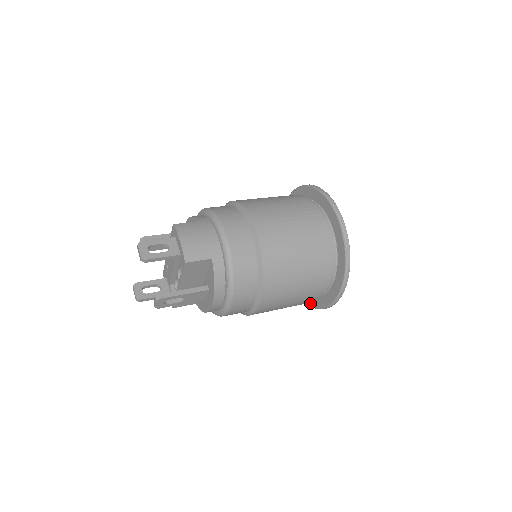
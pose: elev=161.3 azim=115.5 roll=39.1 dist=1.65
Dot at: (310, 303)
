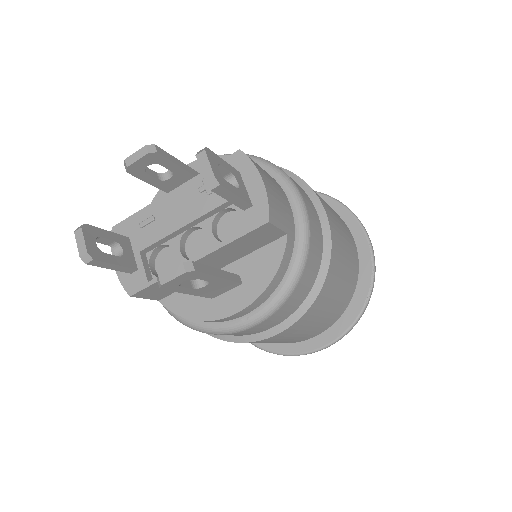
Dot at: (263, 343)
